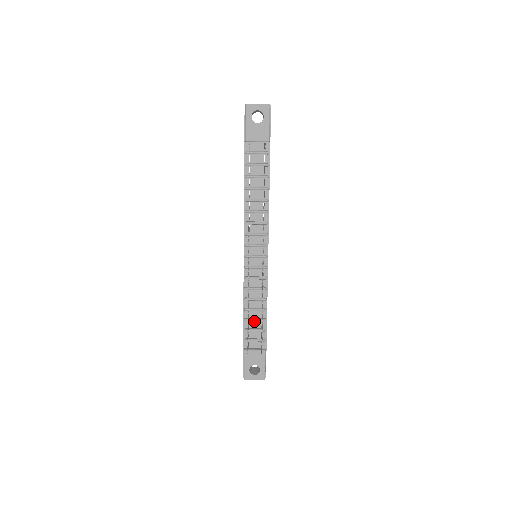
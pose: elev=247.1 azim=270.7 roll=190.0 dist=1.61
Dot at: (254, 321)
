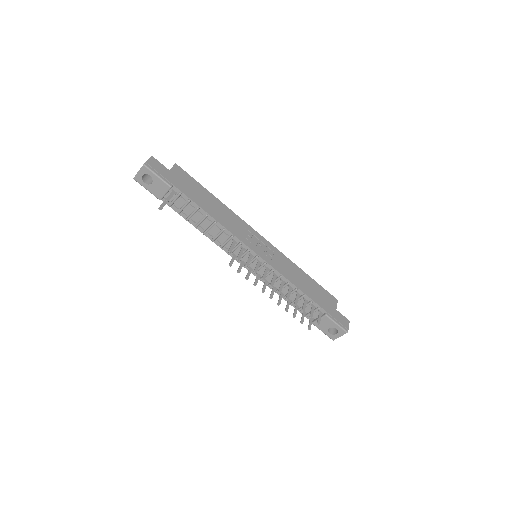
Dot at: (298, 301)
